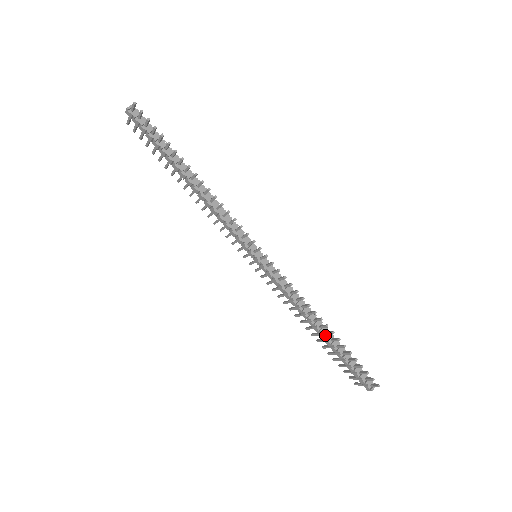
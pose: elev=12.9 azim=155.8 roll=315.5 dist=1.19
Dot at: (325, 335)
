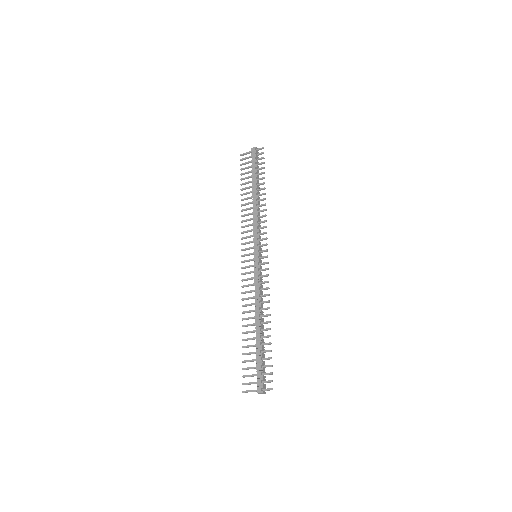
Dot at: (260, 330)
